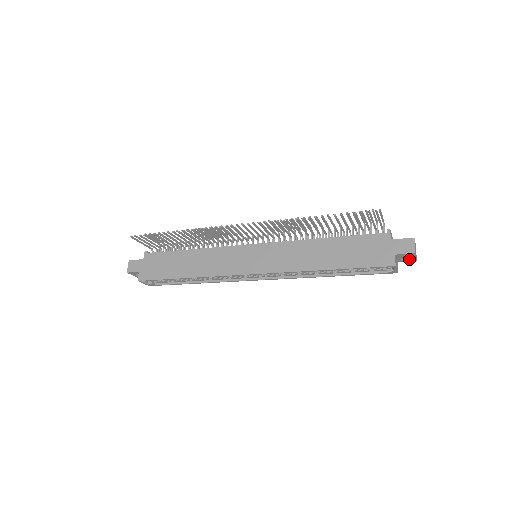
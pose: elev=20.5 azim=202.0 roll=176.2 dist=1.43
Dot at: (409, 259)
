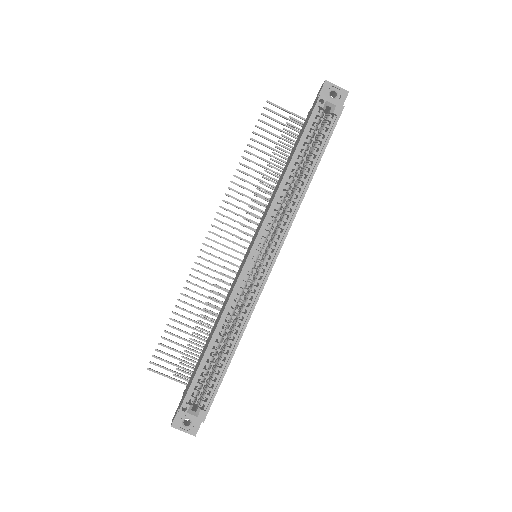
Dot at: (339, 96)
